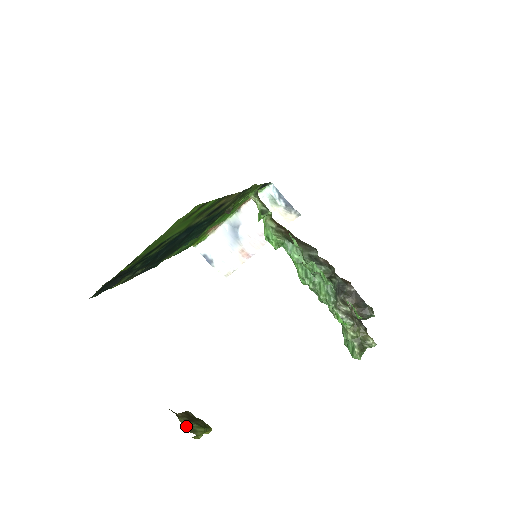
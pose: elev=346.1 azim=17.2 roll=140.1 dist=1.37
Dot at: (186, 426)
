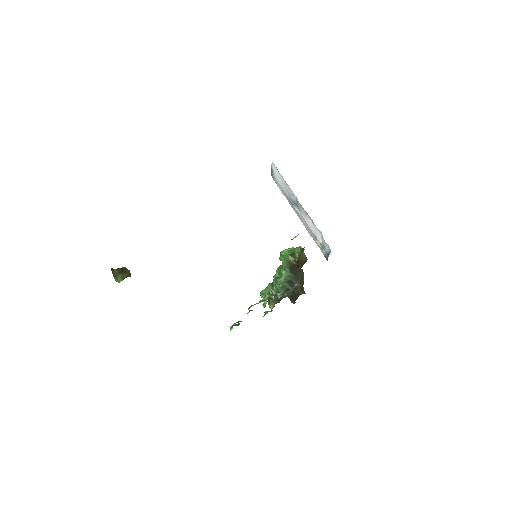
Dot at: (114, 274)
